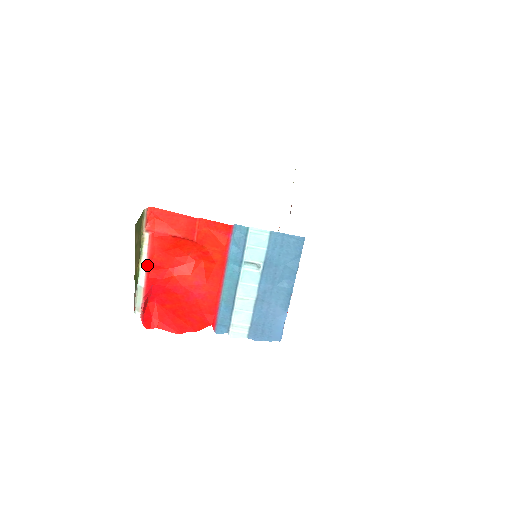
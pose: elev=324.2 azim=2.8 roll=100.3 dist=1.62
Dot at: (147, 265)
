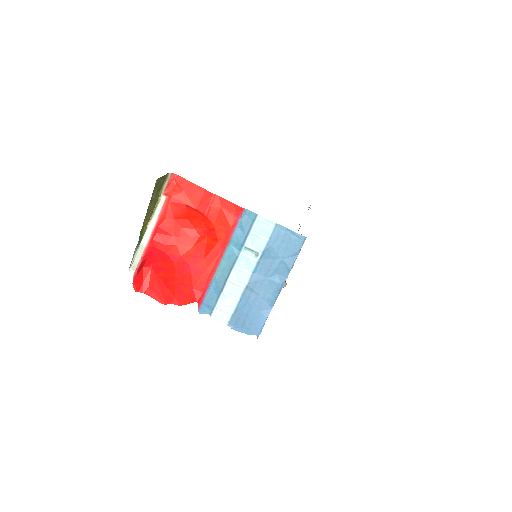
Dot at: (155, 227)
